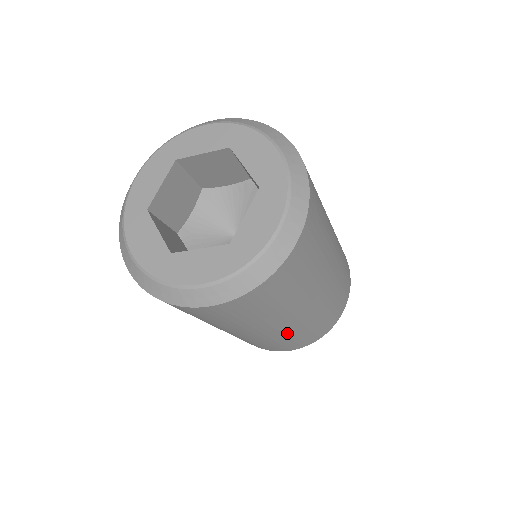
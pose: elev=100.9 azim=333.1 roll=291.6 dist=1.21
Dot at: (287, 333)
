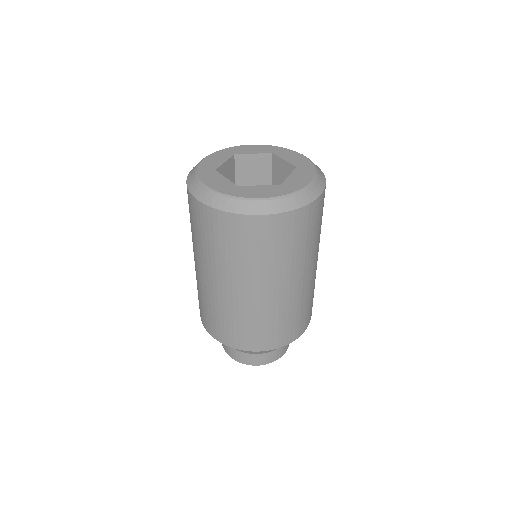
Dot at: (216, 299)
